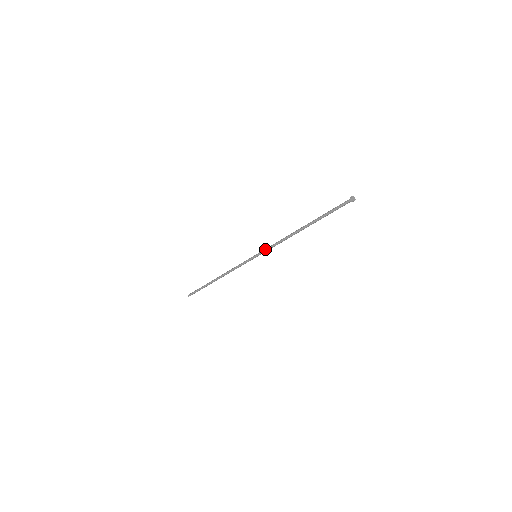
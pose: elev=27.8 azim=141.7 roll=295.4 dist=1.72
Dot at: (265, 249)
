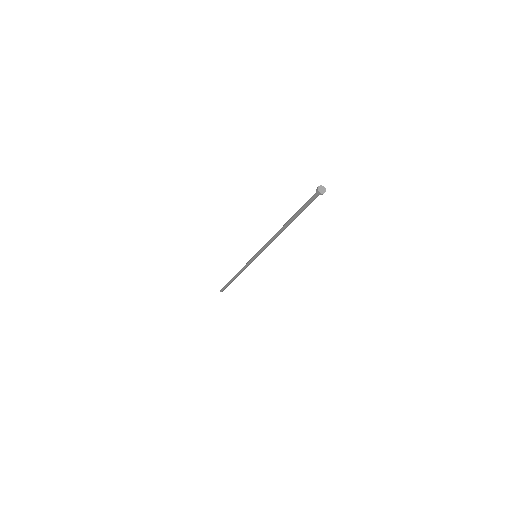
Dot at: (260, 249)
